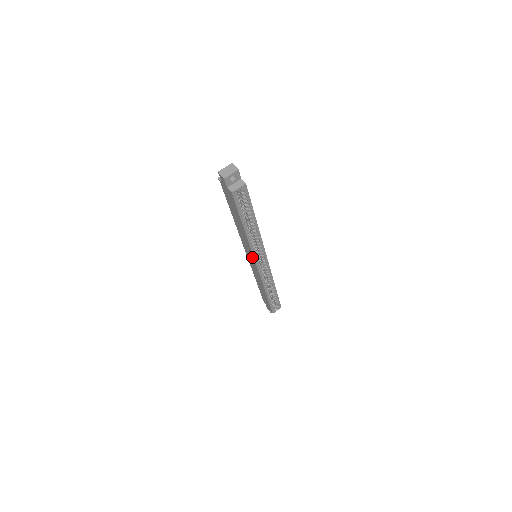
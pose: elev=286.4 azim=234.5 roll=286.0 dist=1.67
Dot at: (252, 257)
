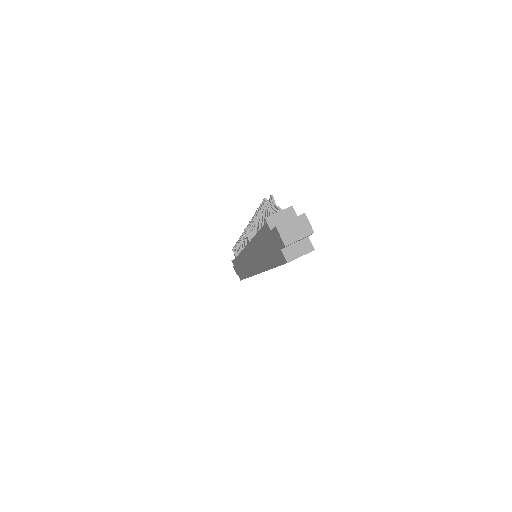
Dot at: (254, 269)
